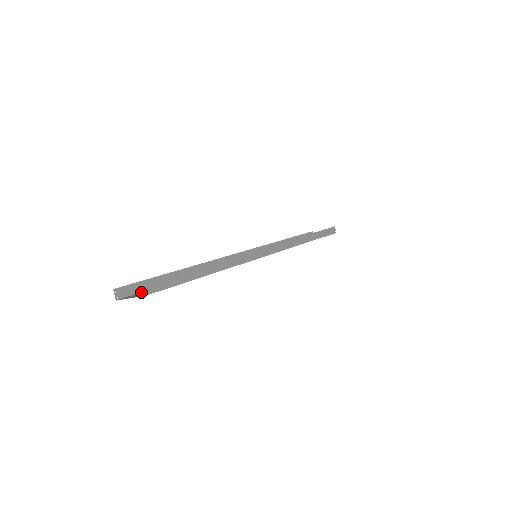
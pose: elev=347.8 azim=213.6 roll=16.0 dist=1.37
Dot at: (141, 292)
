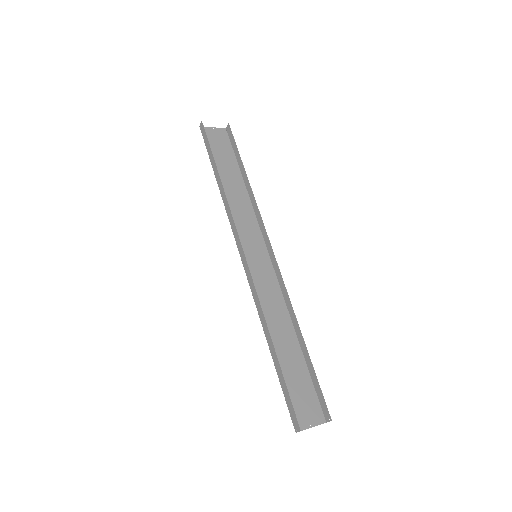
Dot at: (288, 404)
